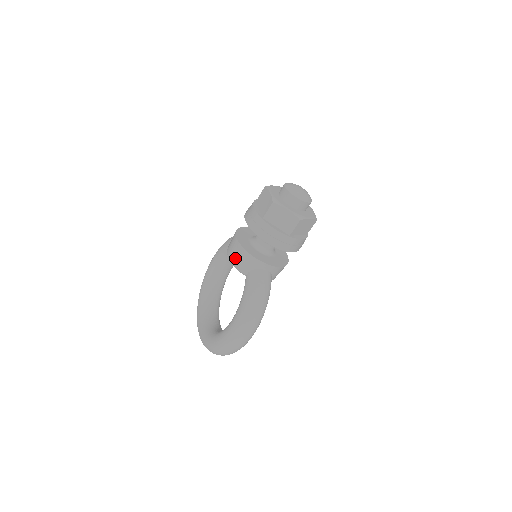
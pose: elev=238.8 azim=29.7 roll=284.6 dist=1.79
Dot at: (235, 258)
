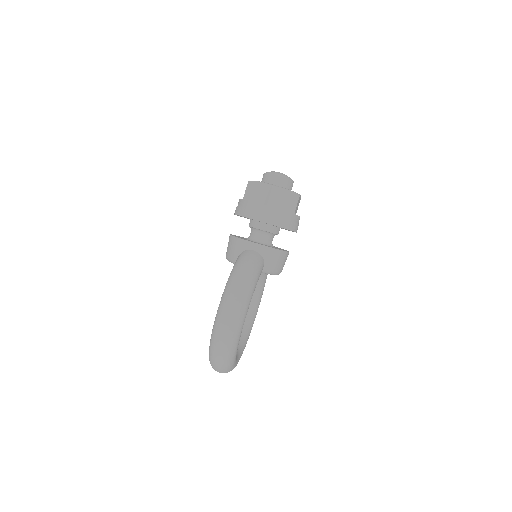
Dot at: (228, 250)
